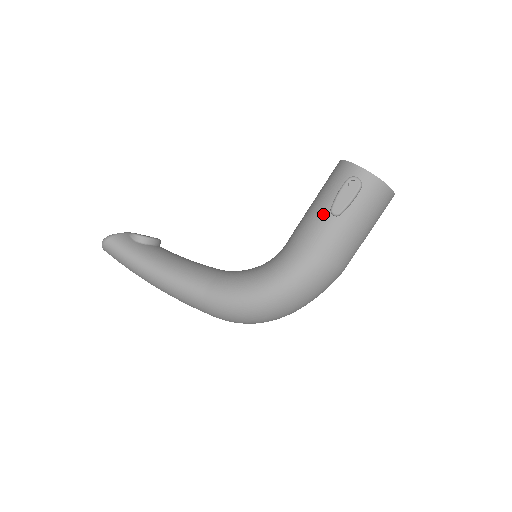
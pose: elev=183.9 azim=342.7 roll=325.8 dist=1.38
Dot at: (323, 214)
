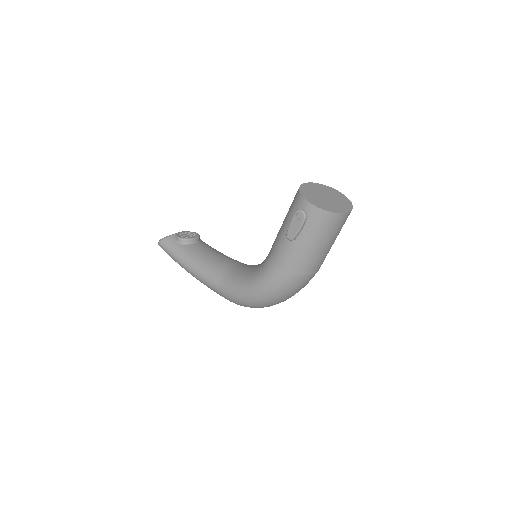
Dot at: (284, 237)
